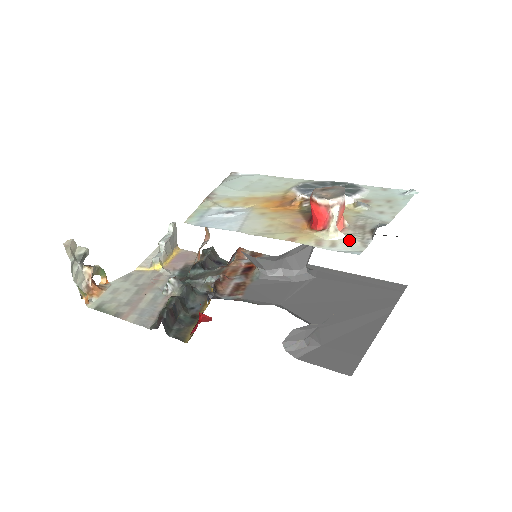
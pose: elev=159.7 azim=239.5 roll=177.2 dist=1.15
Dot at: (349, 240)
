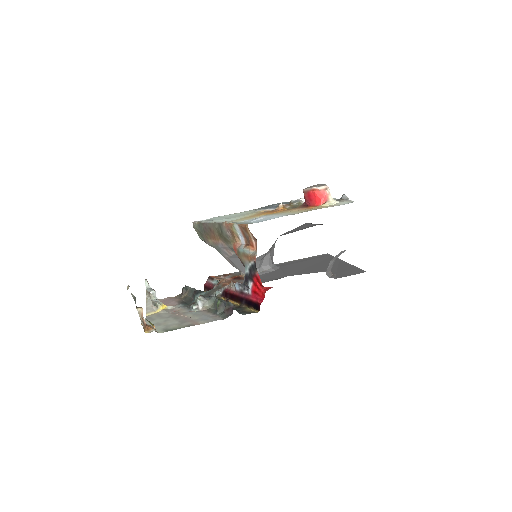
Dot at: (341, 202)
